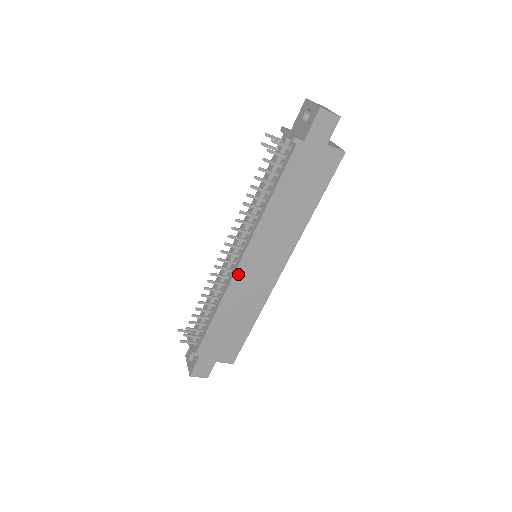
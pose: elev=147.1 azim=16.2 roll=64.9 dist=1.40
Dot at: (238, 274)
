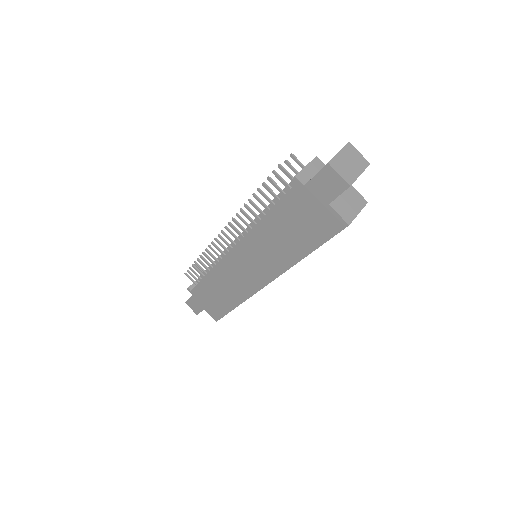
Dot at: (228, 259)
